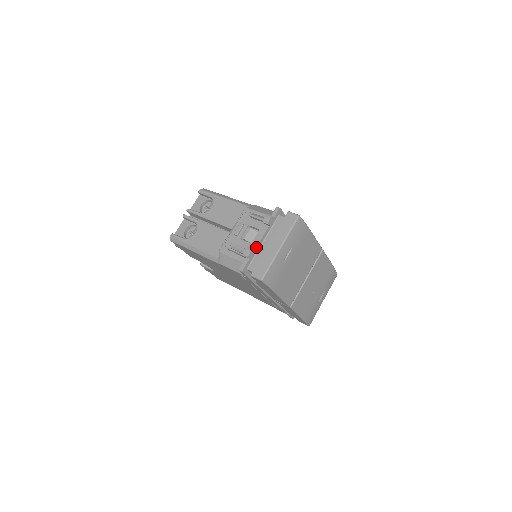
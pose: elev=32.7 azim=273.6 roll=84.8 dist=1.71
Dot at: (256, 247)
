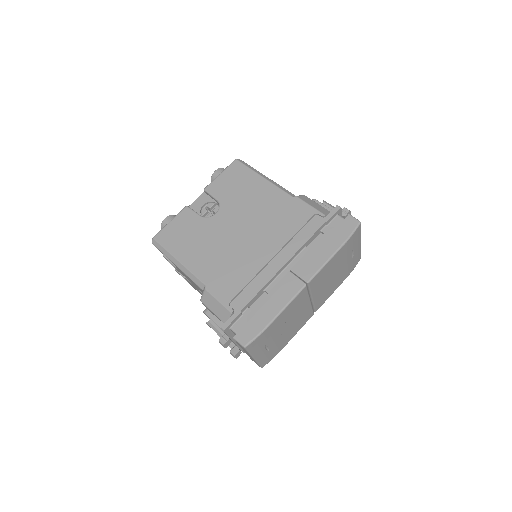
Dot at: (237, 346)
